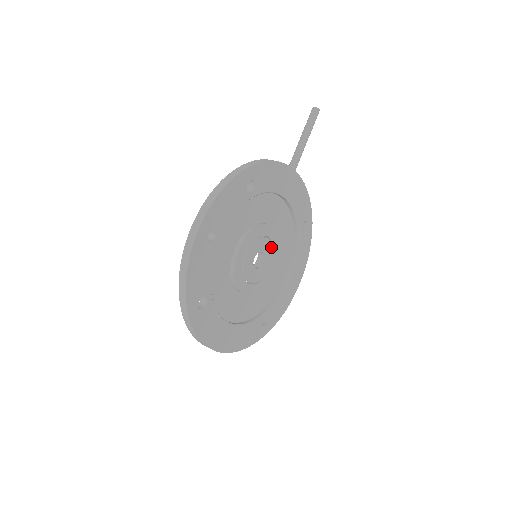
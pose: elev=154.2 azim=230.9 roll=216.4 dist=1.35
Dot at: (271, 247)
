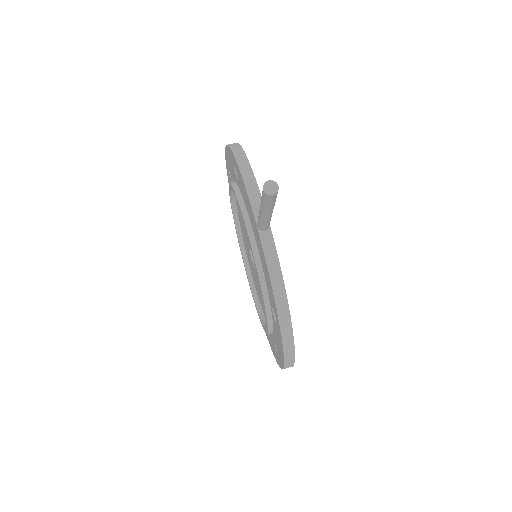
Dot at: occluded
